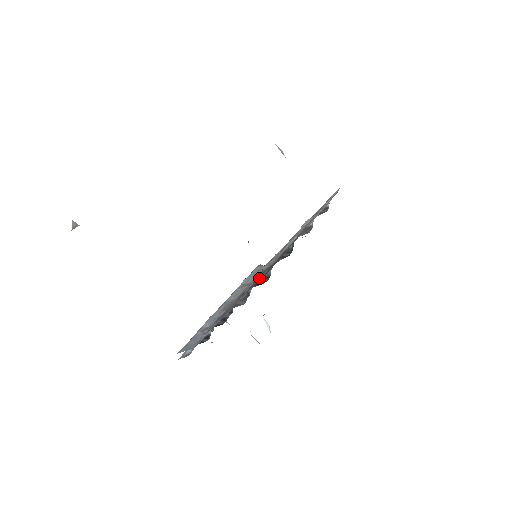
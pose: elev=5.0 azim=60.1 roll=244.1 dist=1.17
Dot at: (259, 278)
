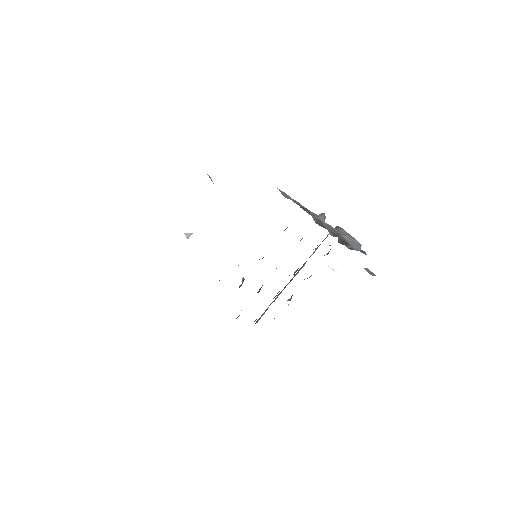
Dot at: occluded
